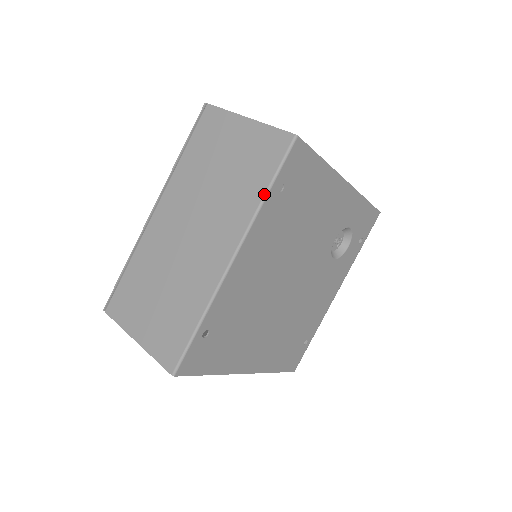
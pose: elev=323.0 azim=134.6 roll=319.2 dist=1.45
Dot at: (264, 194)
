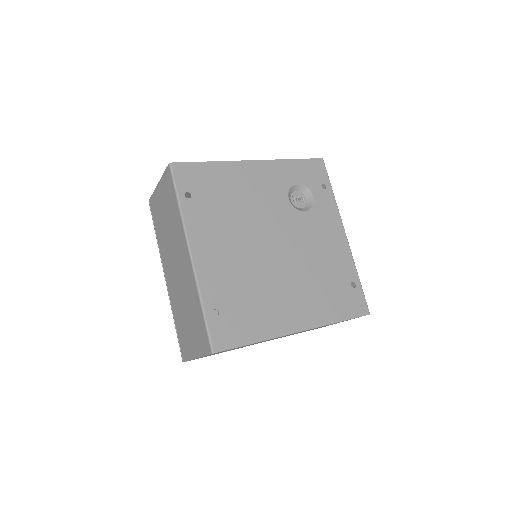
Dot at: (178, 206)
